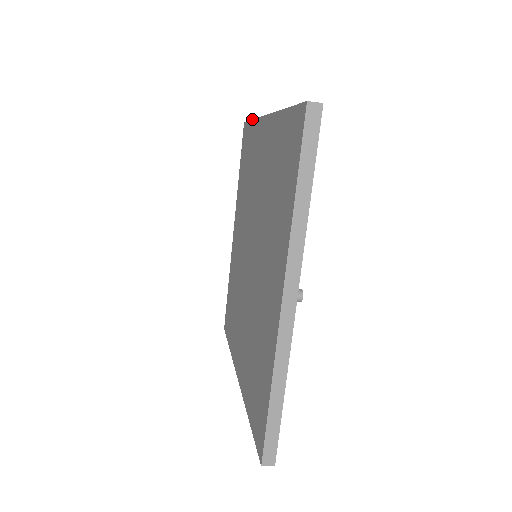
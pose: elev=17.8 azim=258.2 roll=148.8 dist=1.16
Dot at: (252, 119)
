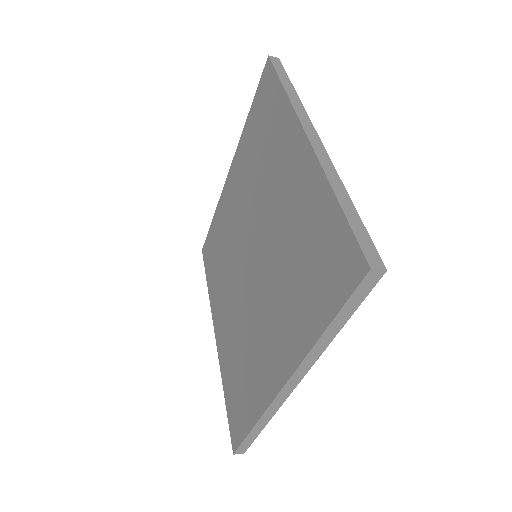
Dot at: (283, 86)
